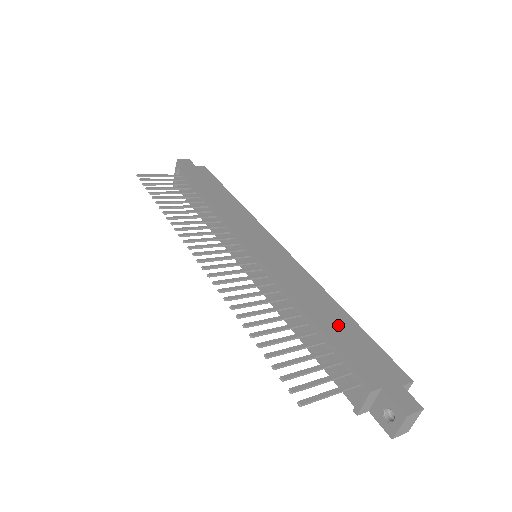
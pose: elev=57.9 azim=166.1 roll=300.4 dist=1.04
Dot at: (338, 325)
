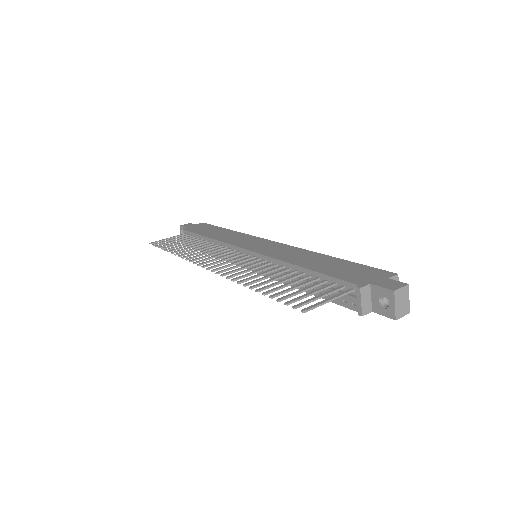
Dot at: (328, 265)
